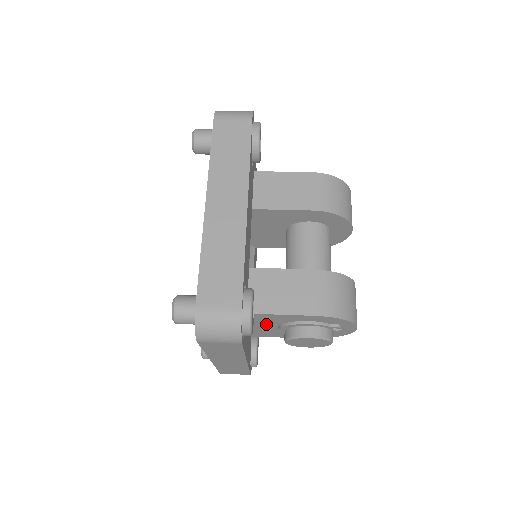
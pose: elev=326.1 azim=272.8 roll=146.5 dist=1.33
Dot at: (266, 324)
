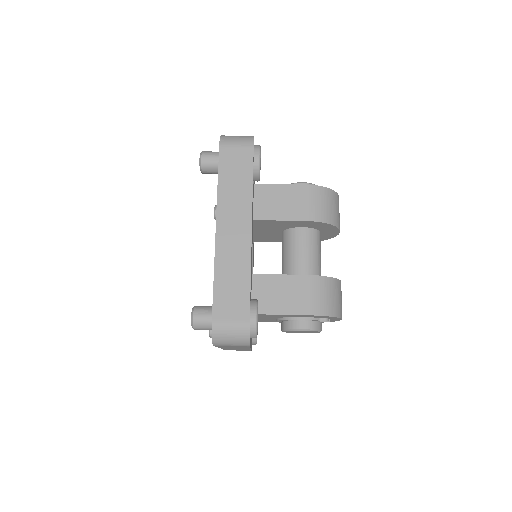
Dot at: occluded
